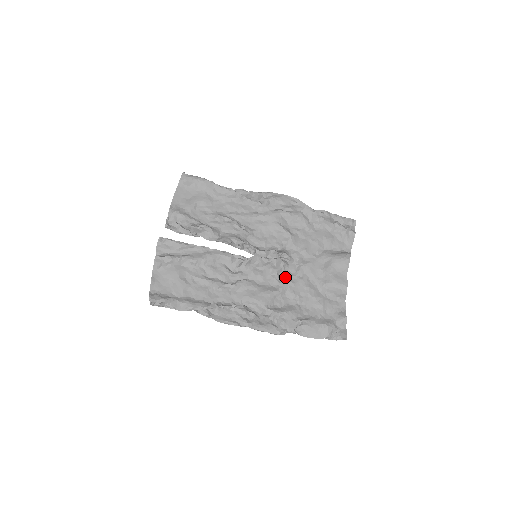
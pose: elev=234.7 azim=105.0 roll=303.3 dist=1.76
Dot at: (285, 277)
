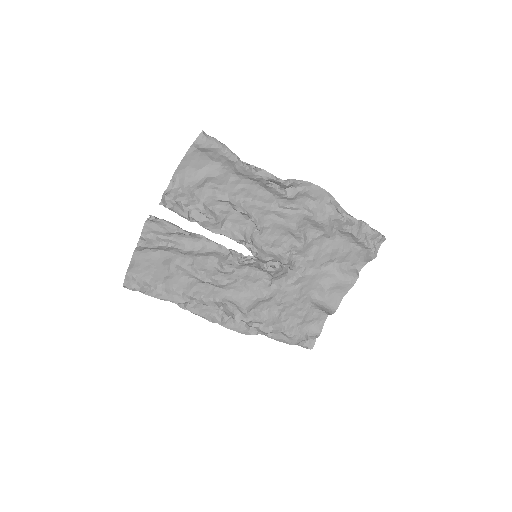
Dot at: (278, 283)
